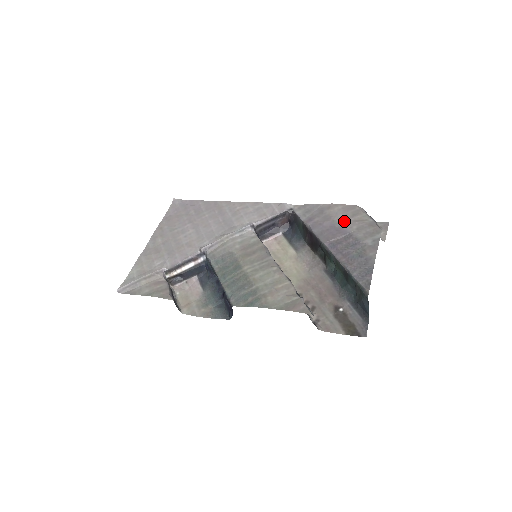
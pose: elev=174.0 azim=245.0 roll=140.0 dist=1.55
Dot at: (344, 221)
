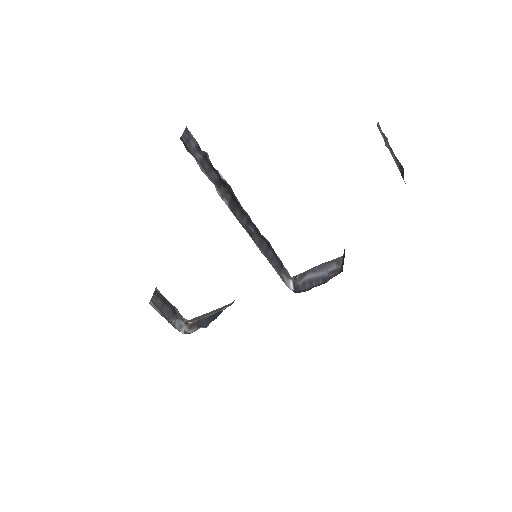
Dot at: occluded
